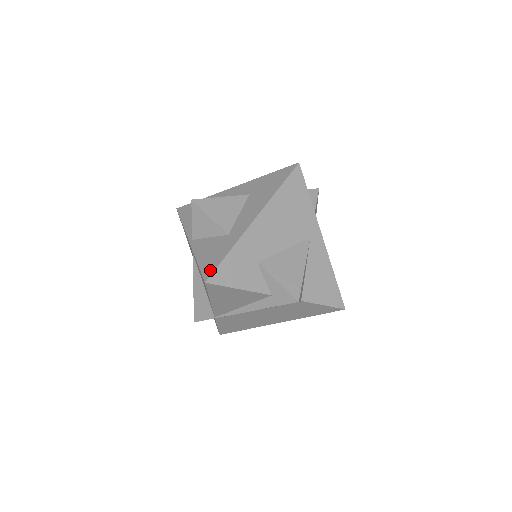
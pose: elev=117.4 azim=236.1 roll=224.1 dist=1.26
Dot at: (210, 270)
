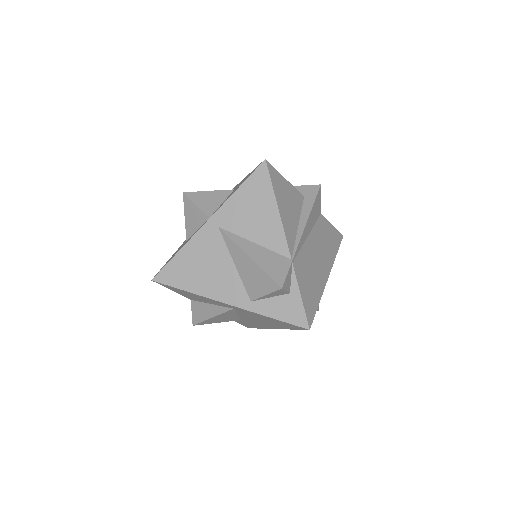
Dot at: occluded
